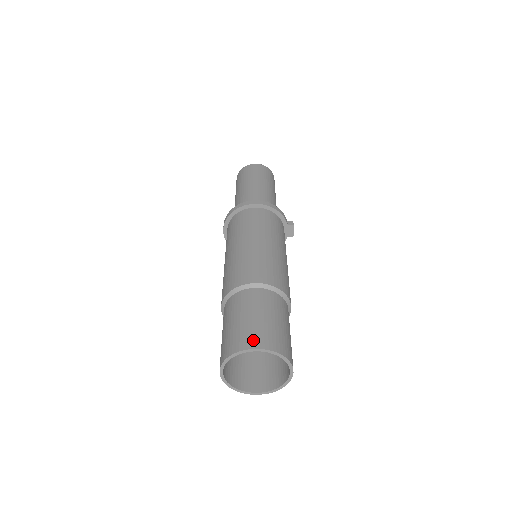
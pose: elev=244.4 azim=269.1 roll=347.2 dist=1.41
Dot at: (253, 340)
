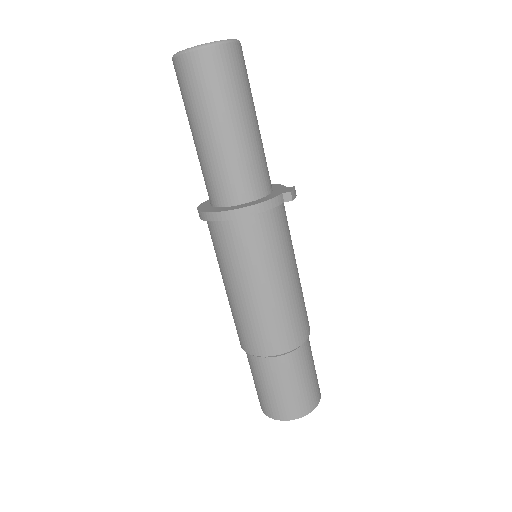
Dot at: (280, 413)
